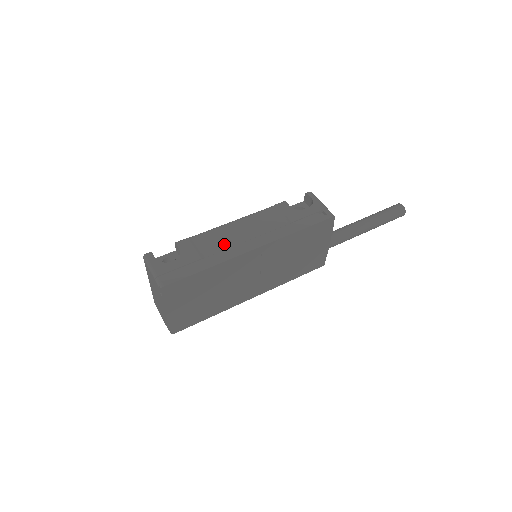
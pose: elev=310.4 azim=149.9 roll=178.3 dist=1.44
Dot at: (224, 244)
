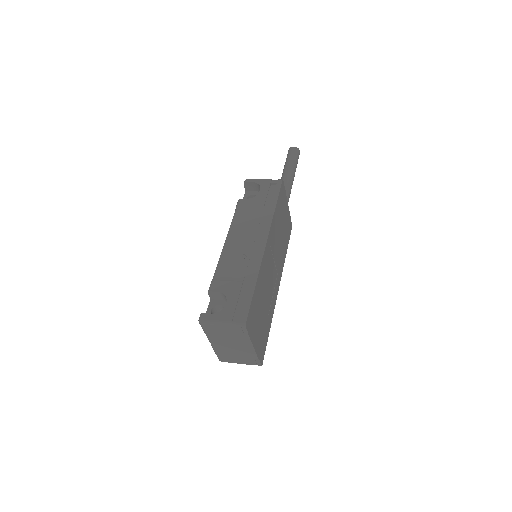
Dot at: (243, 259)
